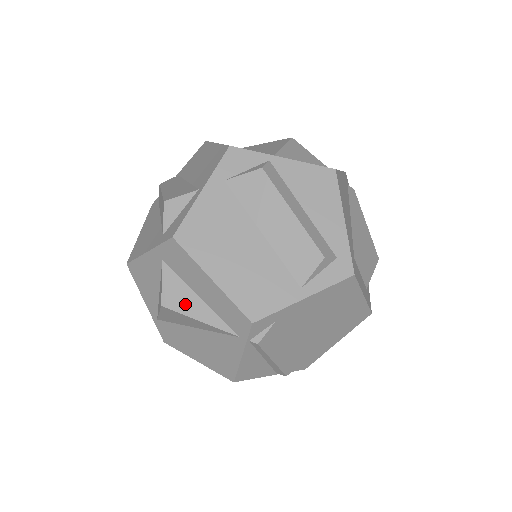
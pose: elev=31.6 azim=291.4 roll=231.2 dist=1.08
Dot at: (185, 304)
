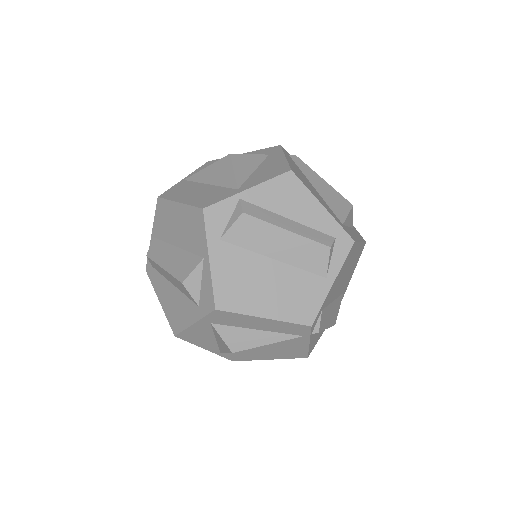
Dot at: (249, 341)
